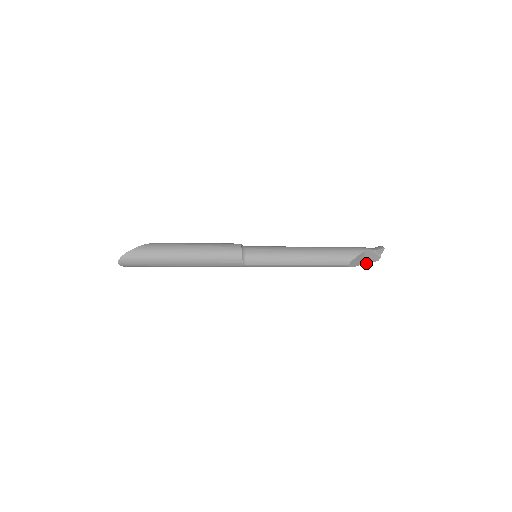
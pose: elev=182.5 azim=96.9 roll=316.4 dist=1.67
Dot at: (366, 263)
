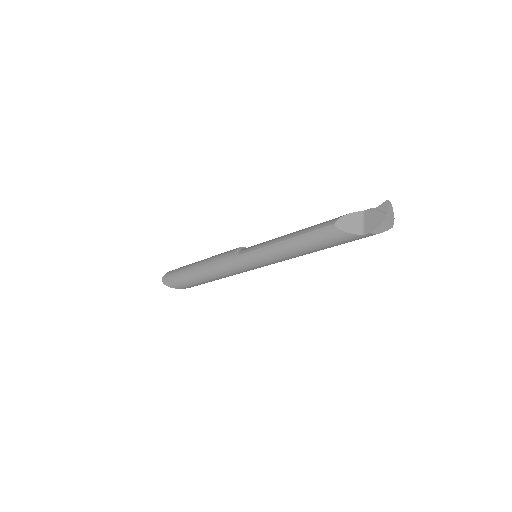
Dot at: (370, 231)
